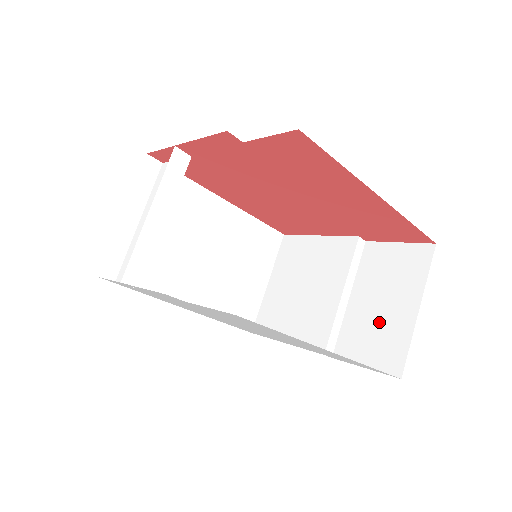
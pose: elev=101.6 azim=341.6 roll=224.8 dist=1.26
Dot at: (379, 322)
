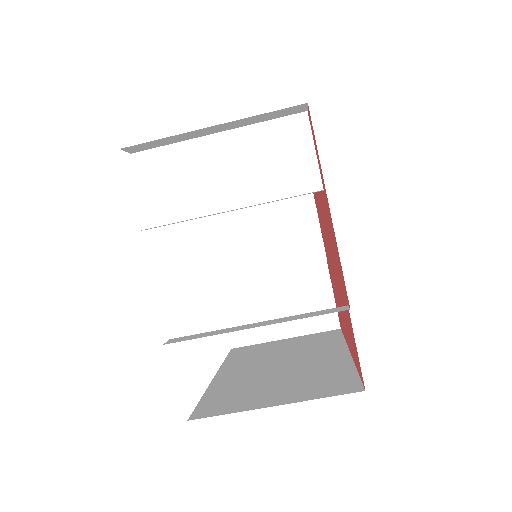
Dot at: (263, 311)
